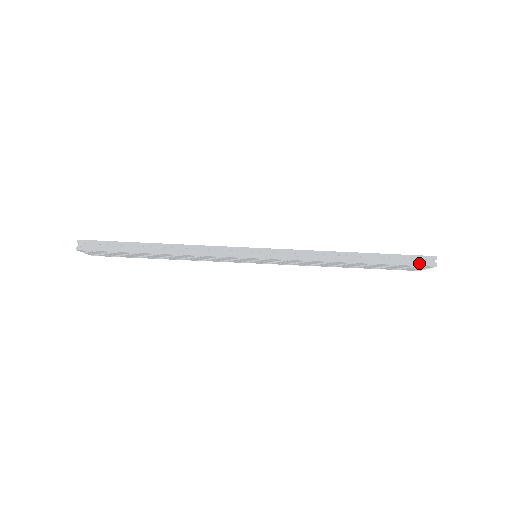
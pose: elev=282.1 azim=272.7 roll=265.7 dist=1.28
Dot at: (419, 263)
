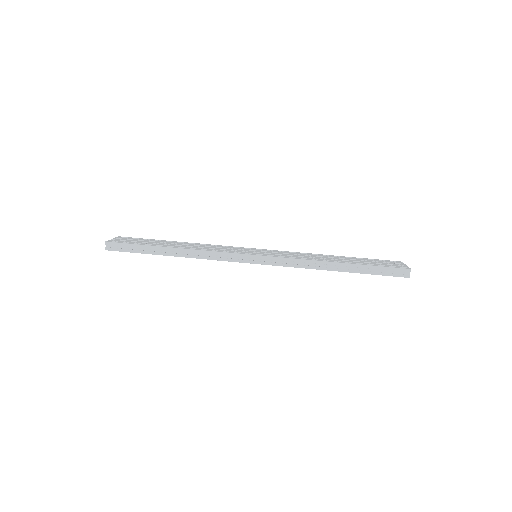
Dot at: (395, 274)
